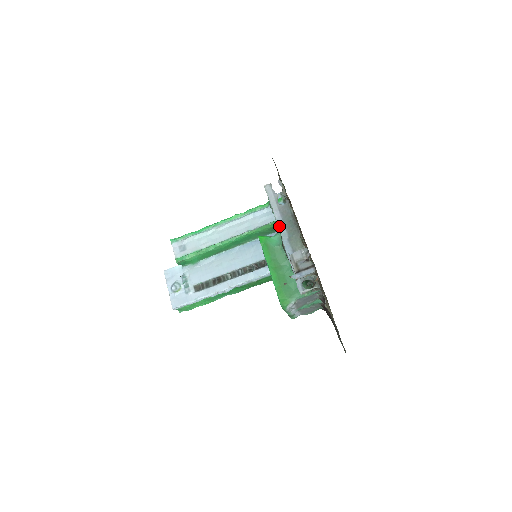
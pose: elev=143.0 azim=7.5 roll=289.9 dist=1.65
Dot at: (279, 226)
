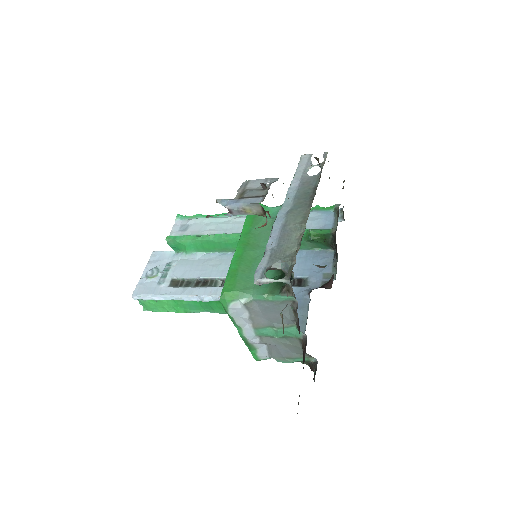
Dot at: (288, 195)
